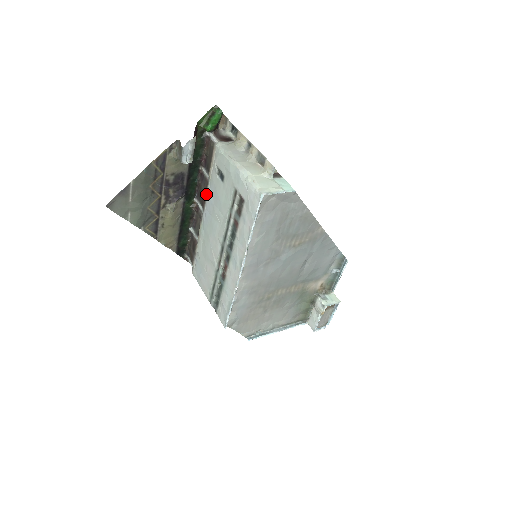
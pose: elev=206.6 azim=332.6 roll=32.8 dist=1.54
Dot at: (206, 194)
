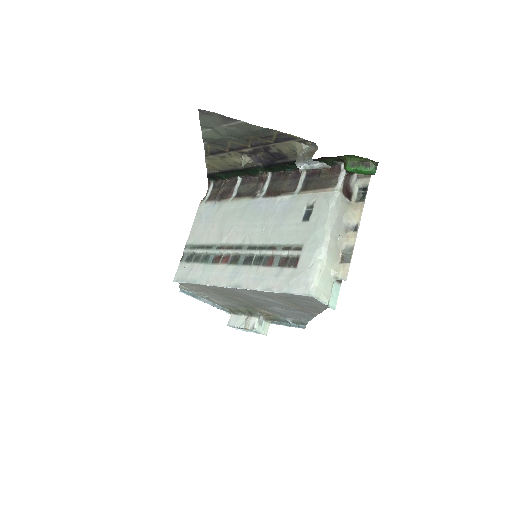
Dot at: (281, 195)
